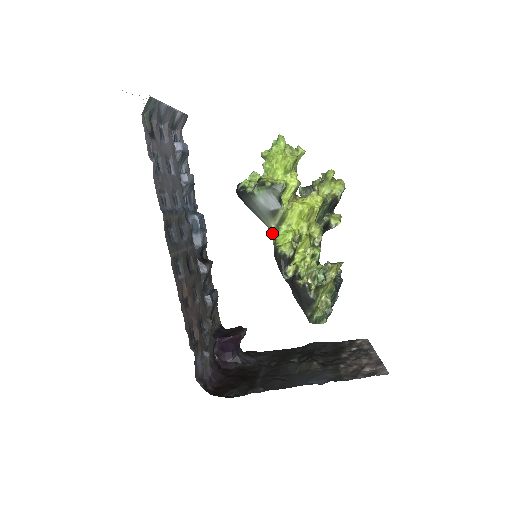
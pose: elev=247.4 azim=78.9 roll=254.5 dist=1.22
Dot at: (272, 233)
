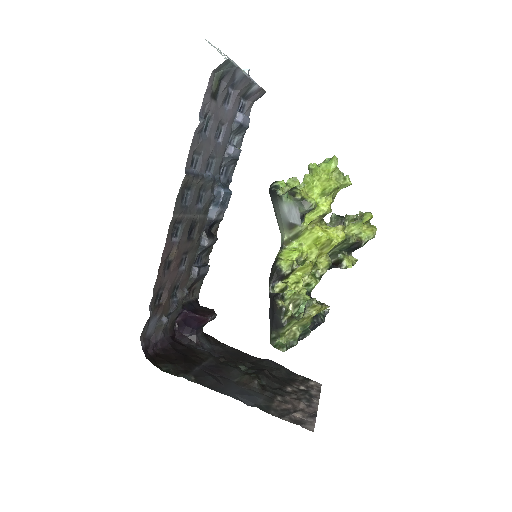
Dot at: (282, 243)
